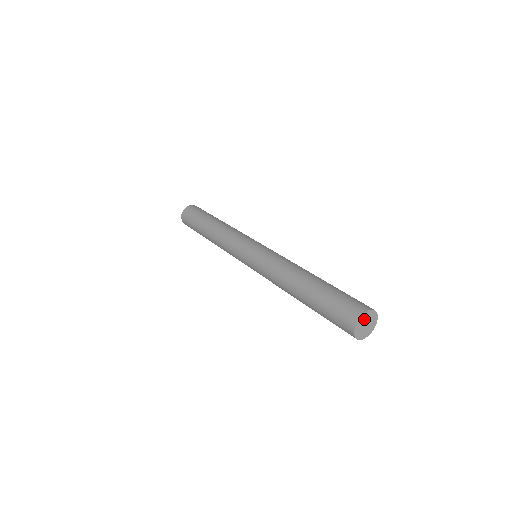
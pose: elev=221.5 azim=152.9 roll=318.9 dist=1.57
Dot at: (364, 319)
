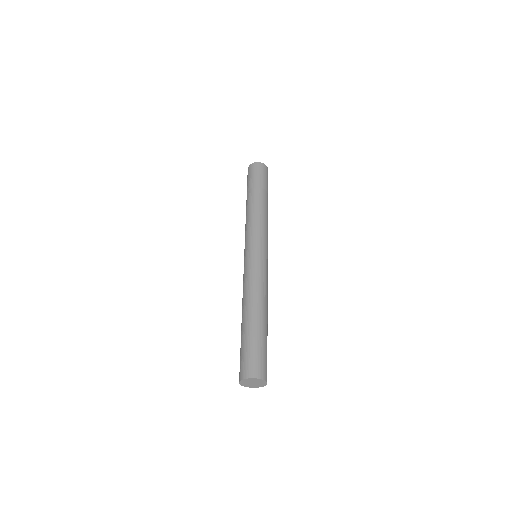
Dot at: (246, 382)
